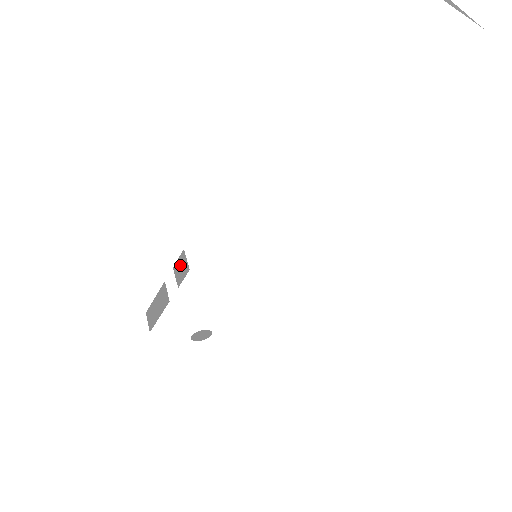
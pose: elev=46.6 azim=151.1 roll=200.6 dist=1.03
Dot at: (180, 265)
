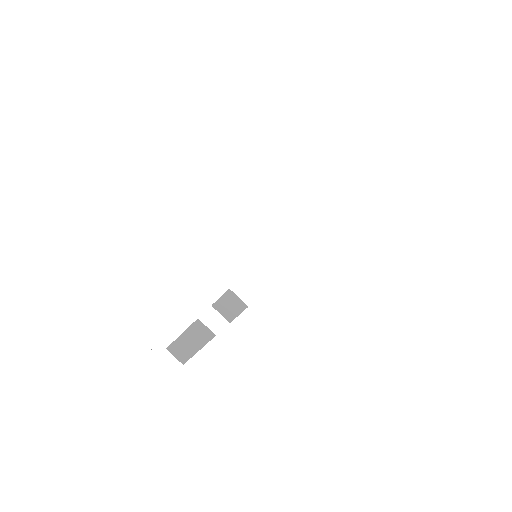
Dot at: (227, 303)
